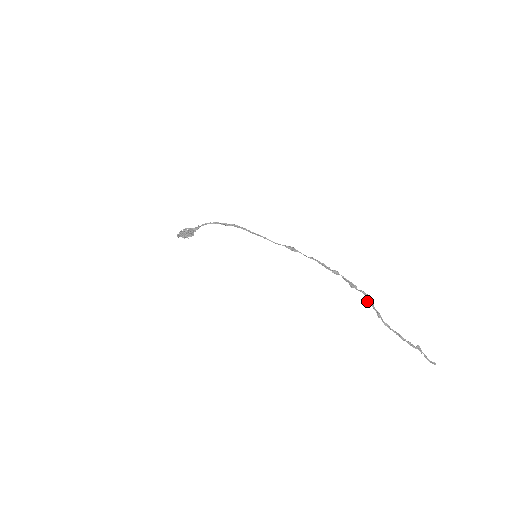
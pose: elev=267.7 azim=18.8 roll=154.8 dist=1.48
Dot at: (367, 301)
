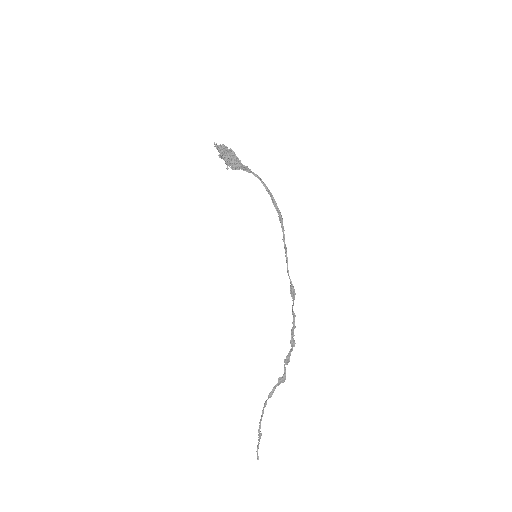
Dot at: (278, 378)
